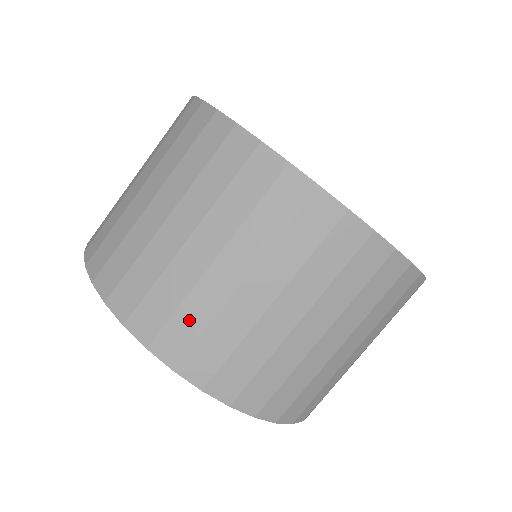
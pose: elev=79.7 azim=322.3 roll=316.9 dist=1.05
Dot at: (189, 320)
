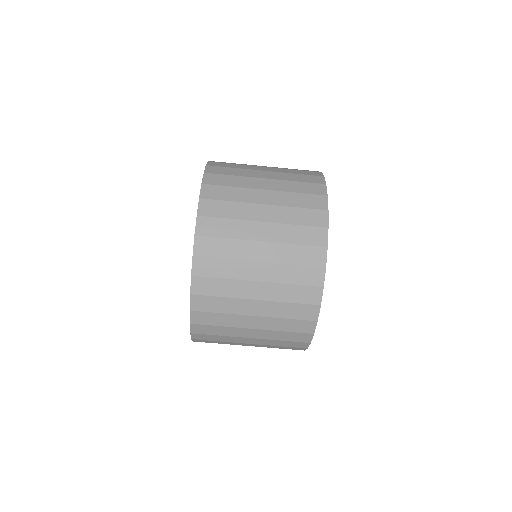
Dot at: (229, 193)
